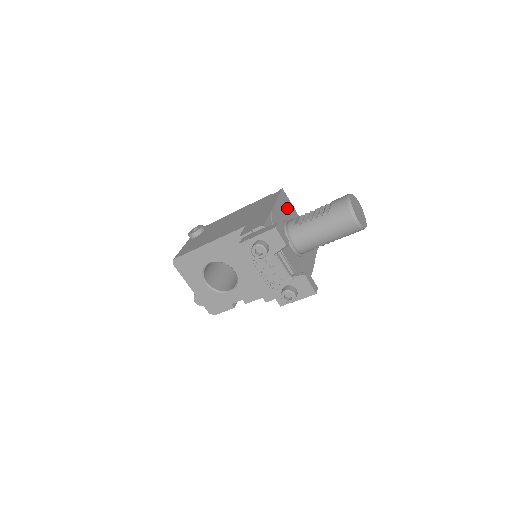
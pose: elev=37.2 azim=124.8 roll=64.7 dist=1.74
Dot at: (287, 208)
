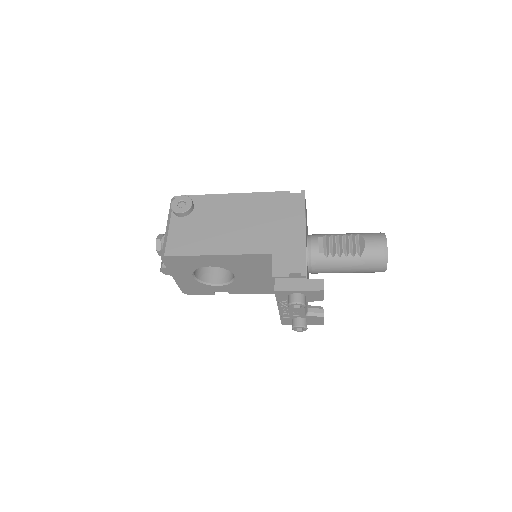
Dot at: (306, 218)
